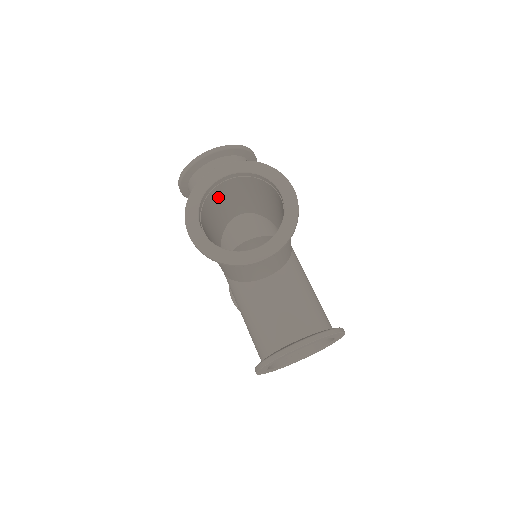
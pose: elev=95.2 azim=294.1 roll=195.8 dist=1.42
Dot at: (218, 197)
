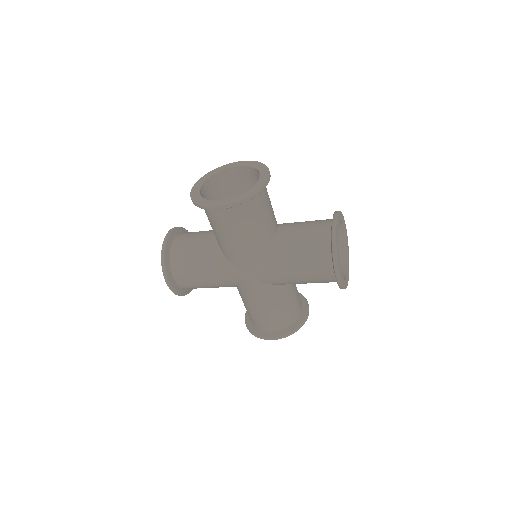
Dot at: occluded
